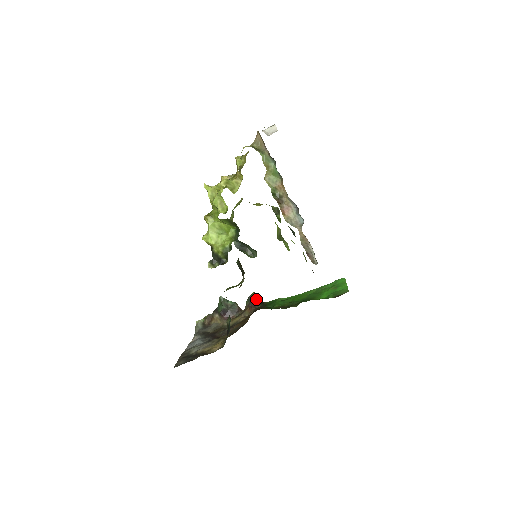
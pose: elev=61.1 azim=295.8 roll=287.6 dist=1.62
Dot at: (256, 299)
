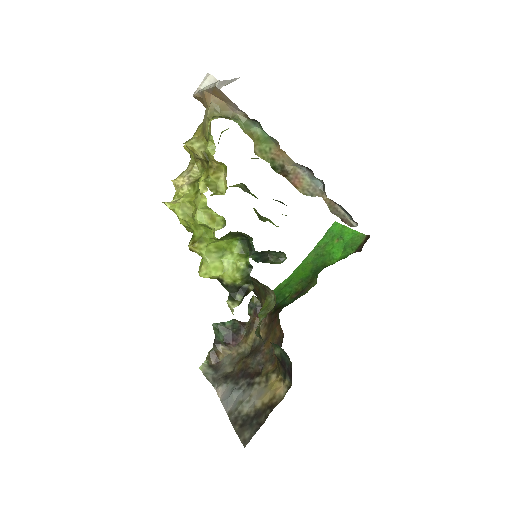
Dot at: occluded
